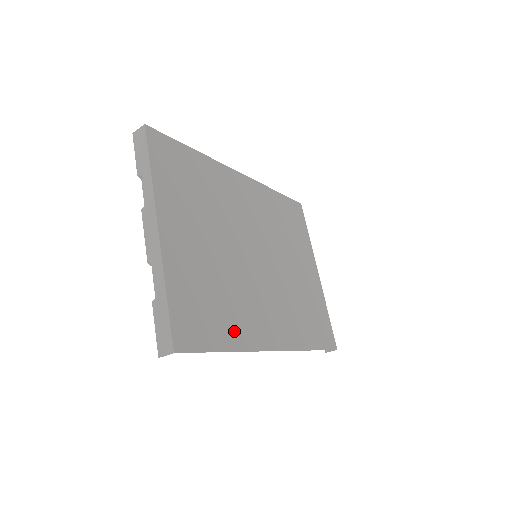
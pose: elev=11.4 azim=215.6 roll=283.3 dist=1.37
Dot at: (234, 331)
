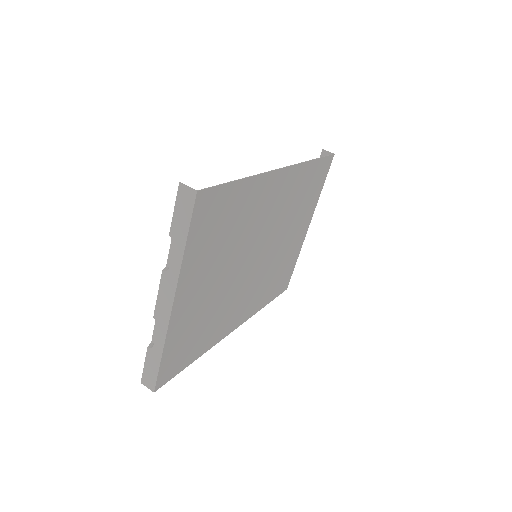
Dot at: (207, 341)
